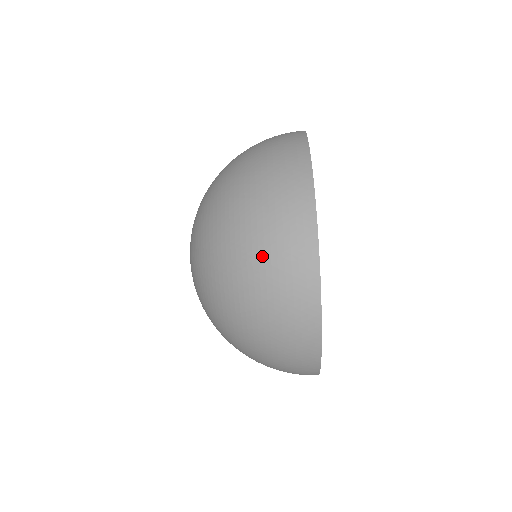
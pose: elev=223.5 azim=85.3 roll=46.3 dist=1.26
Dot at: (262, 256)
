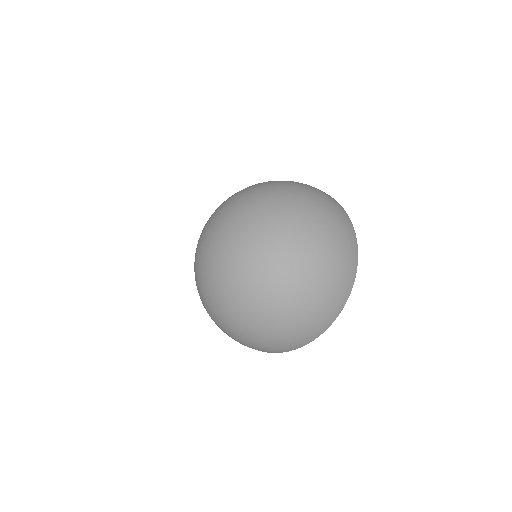
Dot at: (302, 322)
